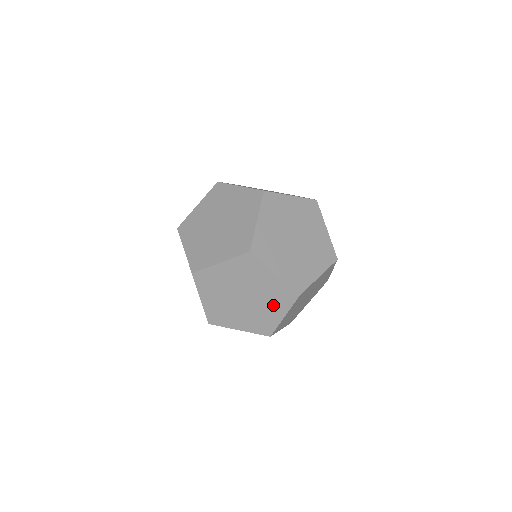
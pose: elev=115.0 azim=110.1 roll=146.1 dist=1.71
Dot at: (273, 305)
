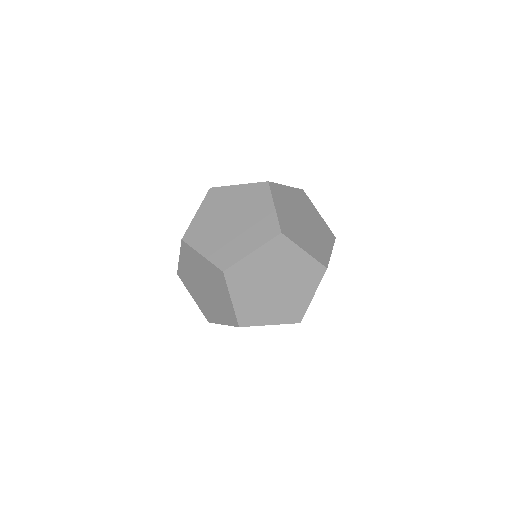
Dot at: (220, 312)
